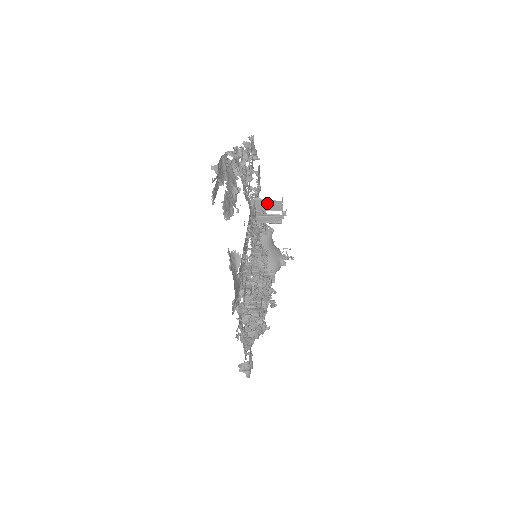
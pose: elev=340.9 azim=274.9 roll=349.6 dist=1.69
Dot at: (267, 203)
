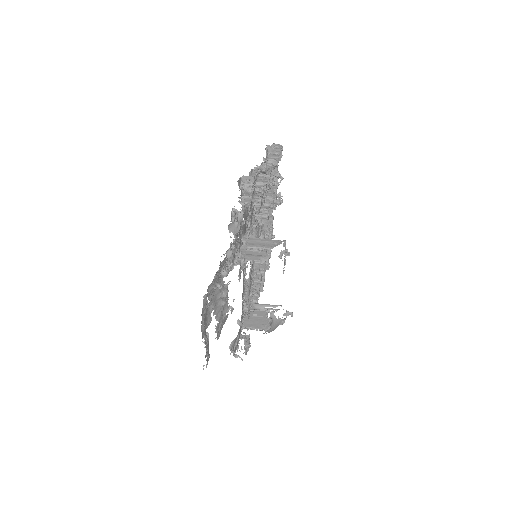
Dot at: occluded
